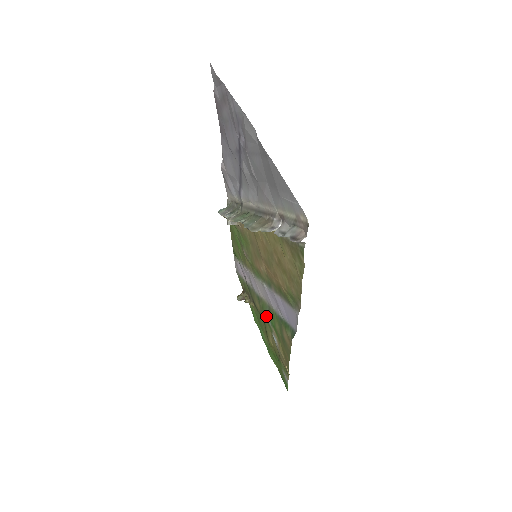
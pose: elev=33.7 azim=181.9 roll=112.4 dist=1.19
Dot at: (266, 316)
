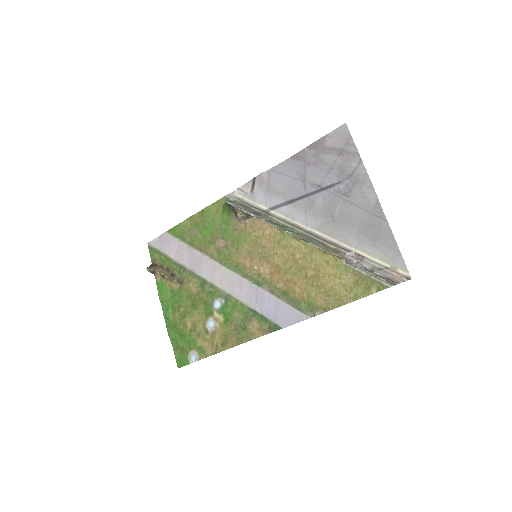
Dot at: (214, 301)
